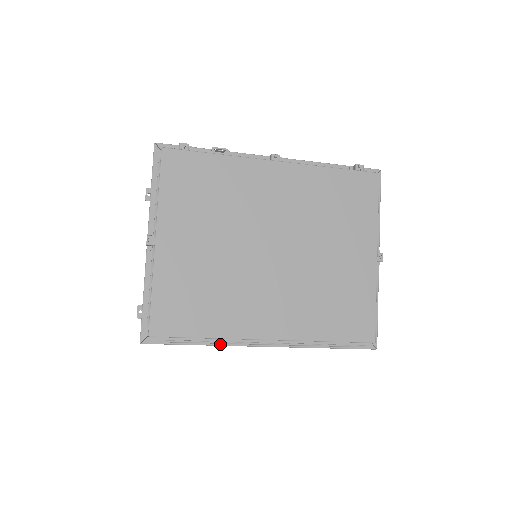
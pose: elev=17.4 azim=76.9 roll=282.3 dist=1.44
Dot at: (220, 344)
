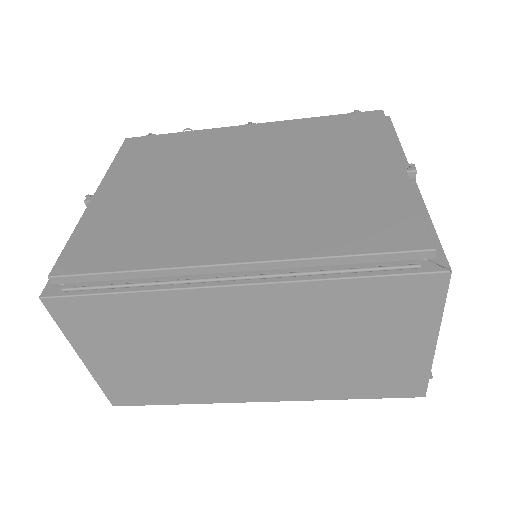
Dot at: (157, 288)
